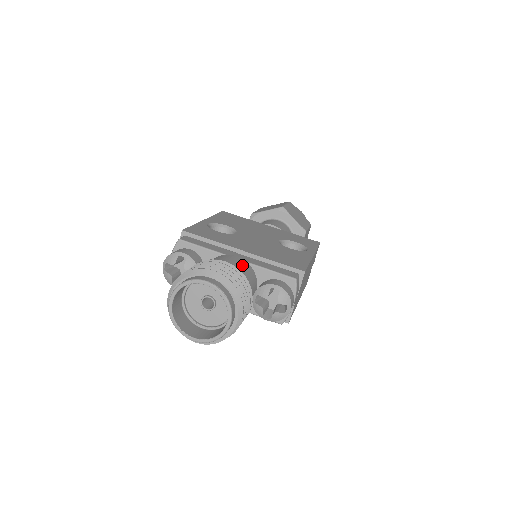
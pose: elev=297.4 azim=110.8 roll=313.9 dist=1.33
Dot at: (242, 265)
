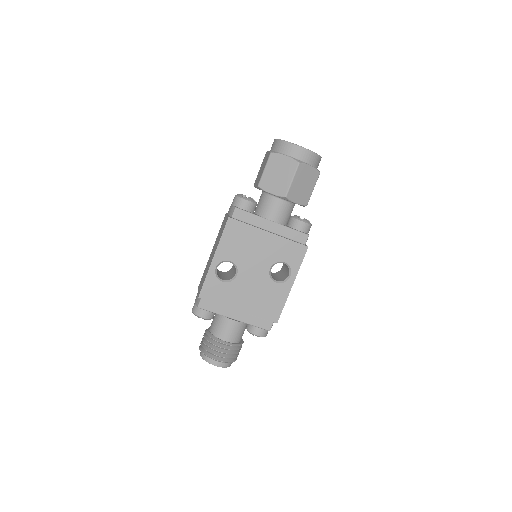
Dot at: (237, 330)
